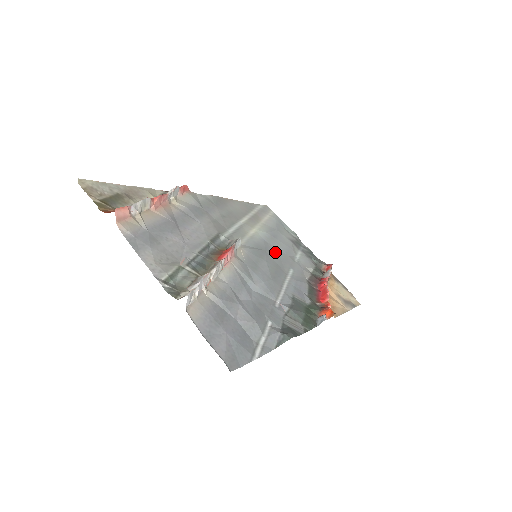
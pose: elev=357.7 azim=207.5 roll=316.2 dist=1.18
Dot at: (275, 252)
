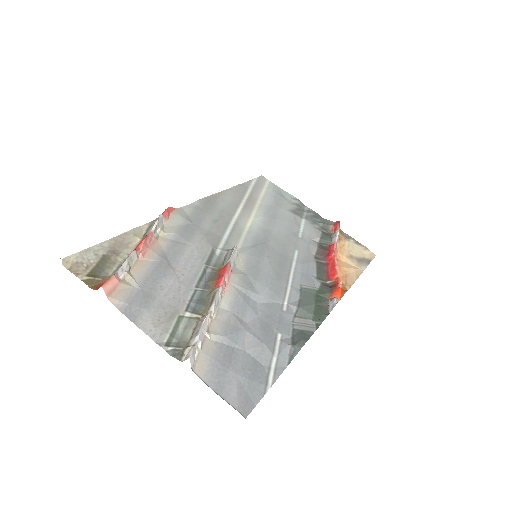
Dot at: (276, 238)
